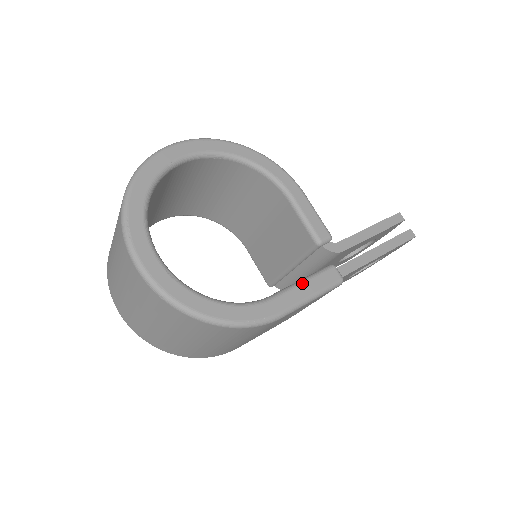
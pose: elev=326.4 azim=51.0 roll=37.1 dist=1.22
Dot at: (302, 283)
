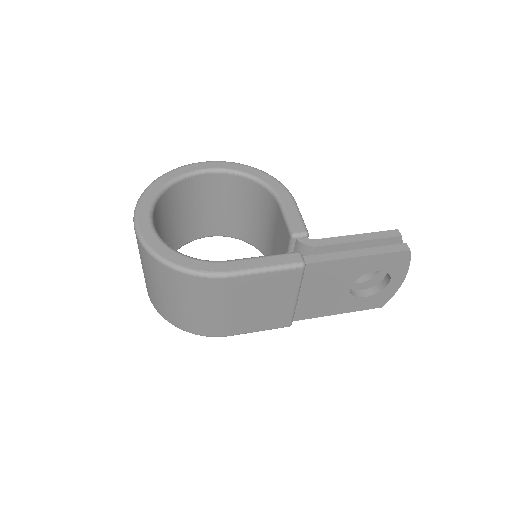
Dot at: (260, 257)
